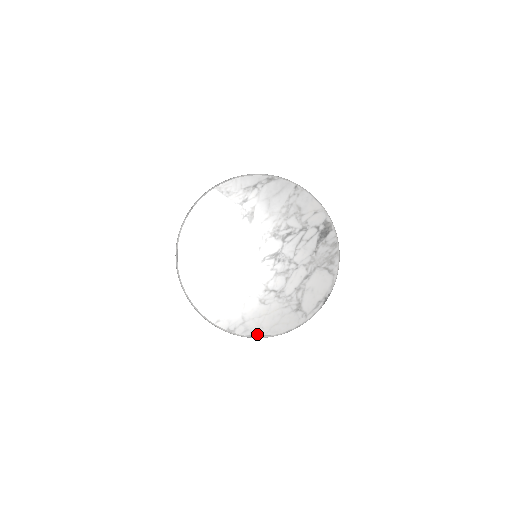
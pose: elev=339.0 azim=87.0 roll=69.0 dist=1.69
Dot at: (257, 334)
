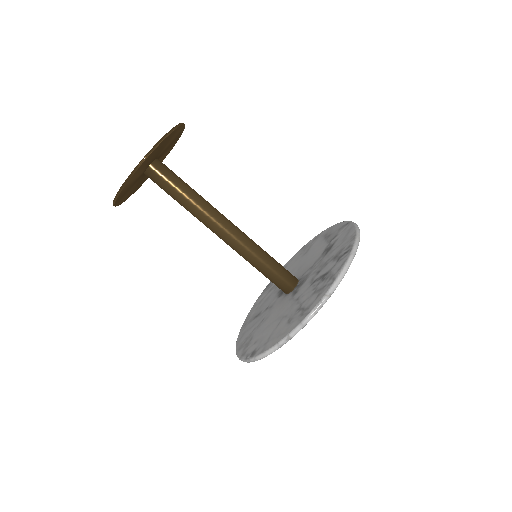
Dot at: occluded
